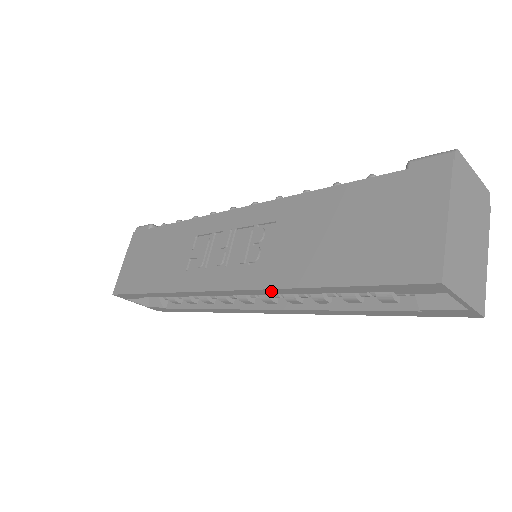
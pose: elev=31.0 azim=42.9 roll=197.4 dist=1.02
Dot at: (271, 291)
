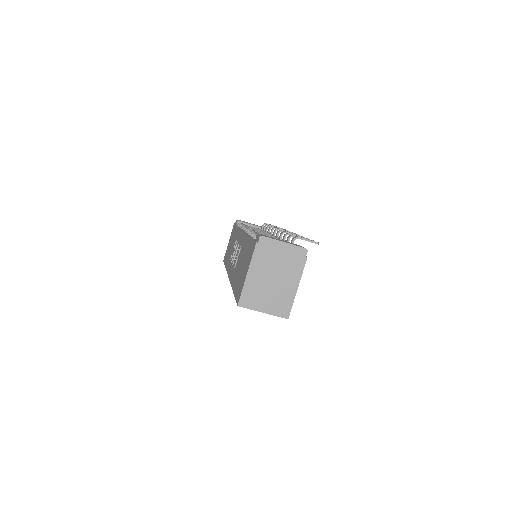
Dot at: occluded
